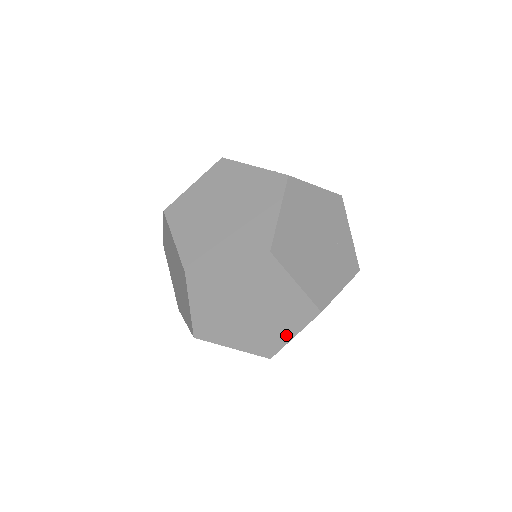
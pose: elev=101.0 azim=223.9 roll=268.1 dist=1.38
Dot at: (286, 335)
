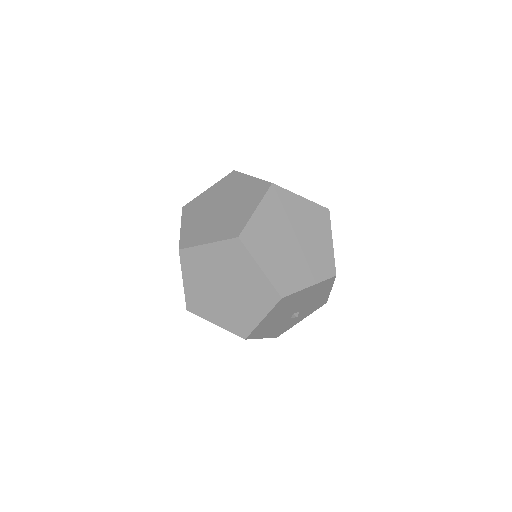
Dot at: (328, 245)
